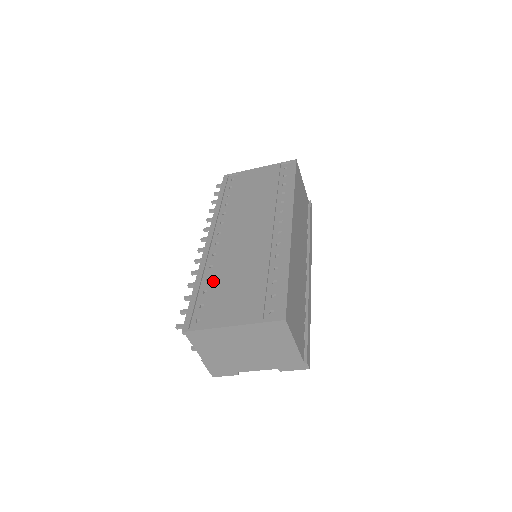
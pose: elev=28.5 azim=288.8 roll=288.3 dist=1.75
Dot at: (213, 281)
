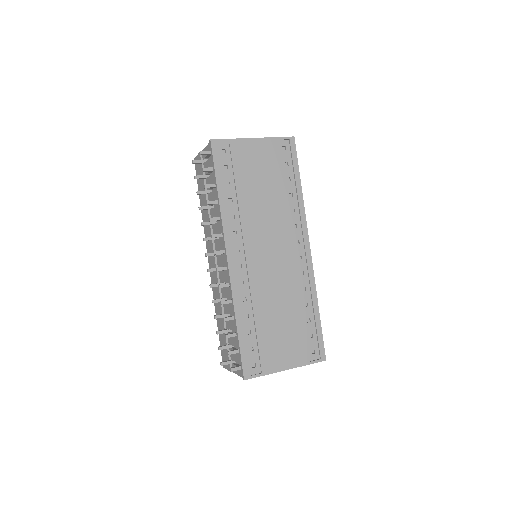
Dot at: (255, 321)
